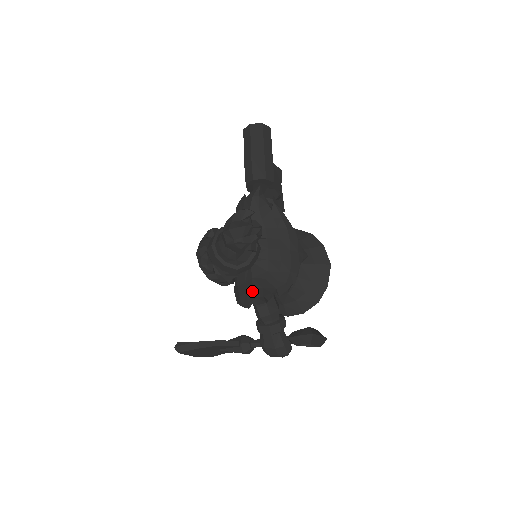
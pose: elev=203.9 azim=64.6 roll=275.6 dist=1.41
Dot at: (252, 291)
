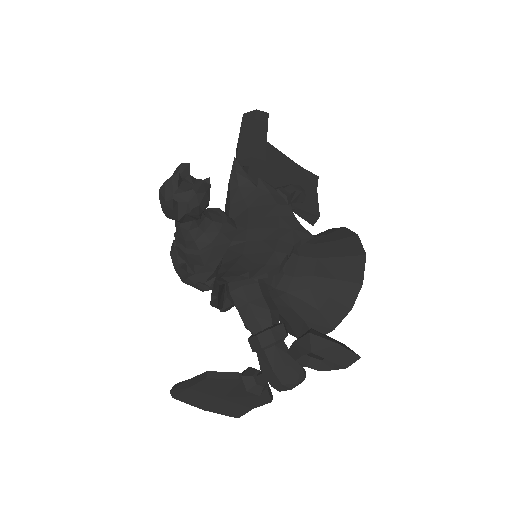
Dot at: (215, 278)
